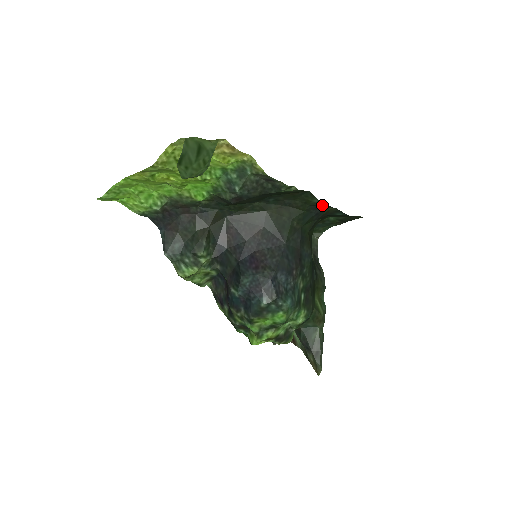
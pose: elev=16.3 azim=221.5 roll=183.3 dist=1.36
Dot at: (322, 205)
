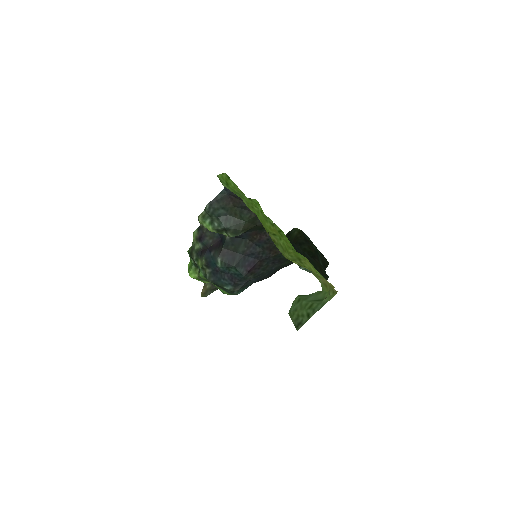
Dot at: occluded
